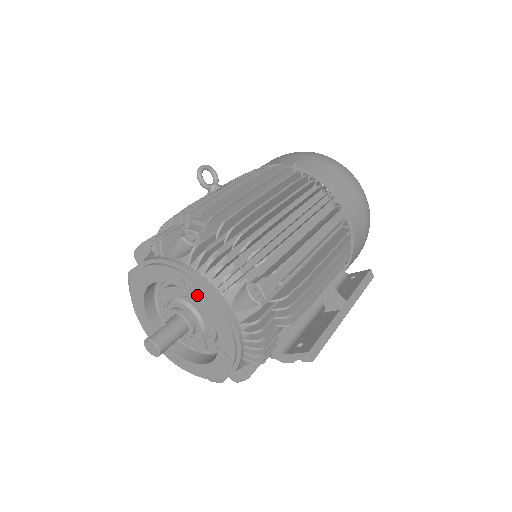
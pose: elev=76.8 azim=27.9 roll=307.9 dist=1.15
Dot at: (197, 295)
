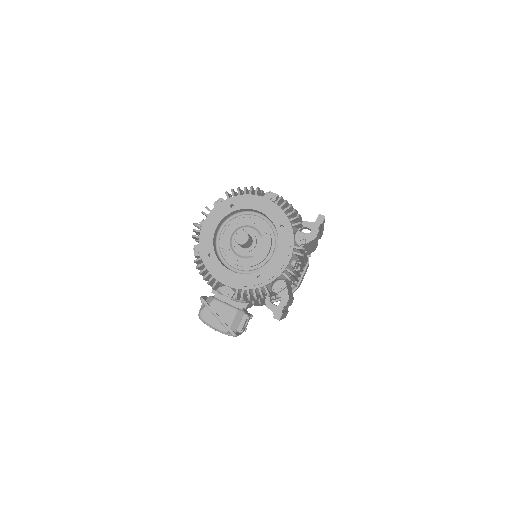
Dot at: (244, 205)
